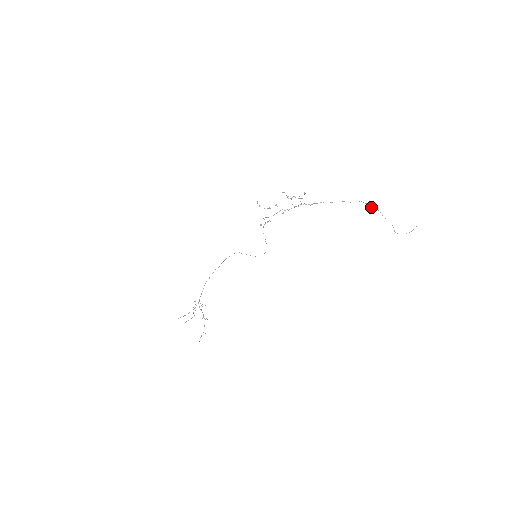
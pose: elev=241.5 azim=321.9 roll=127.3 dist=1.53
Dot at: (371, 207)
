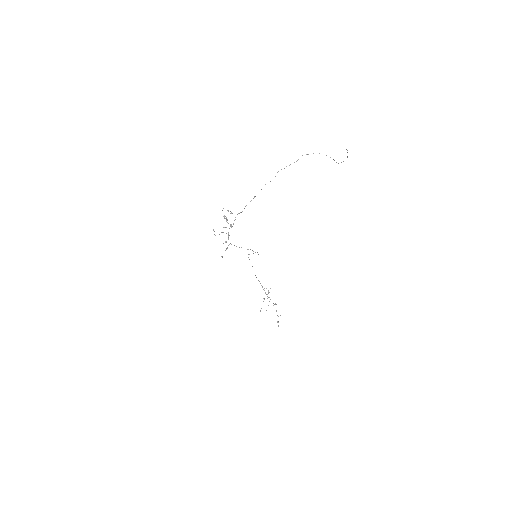
Dot at: (296, 161)
